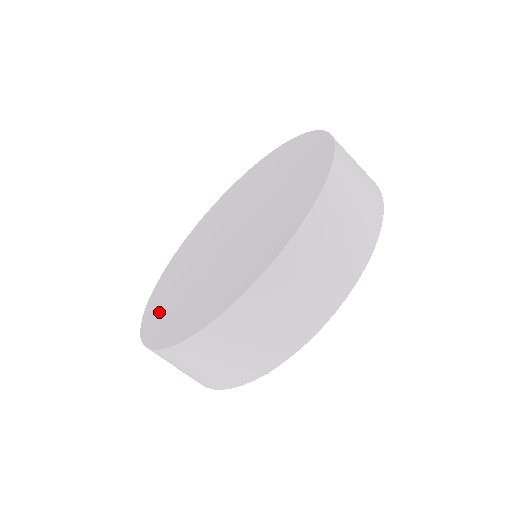
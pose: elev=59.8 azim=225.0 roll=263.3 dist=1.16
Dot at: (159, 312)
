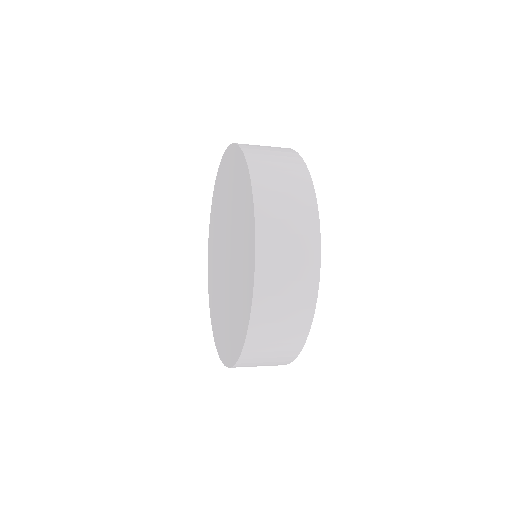
Dot at: (218, 331)
